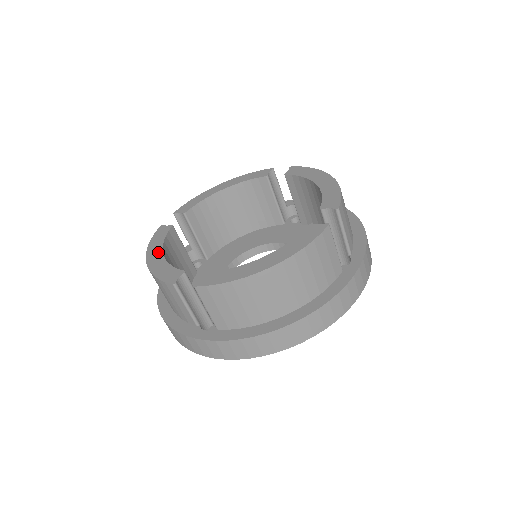
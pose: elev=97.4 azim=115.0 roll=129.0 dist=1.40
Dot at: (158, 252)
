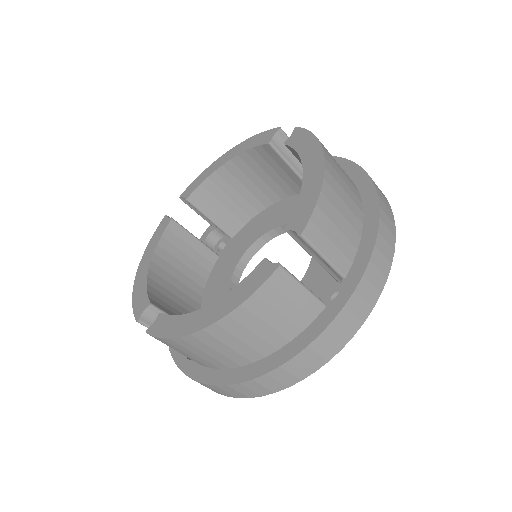
Dot at: (147, 262)
